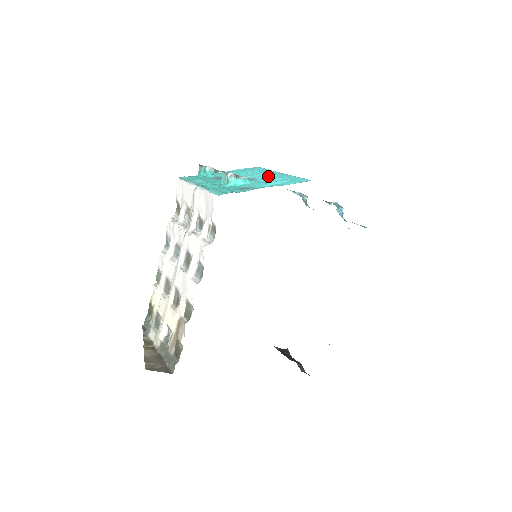
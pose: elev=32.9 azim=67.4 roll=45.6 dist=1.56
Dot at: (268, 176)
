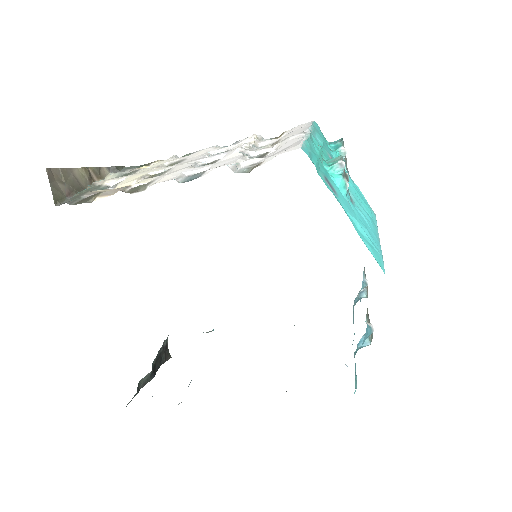
Dot at: (366, 220)
